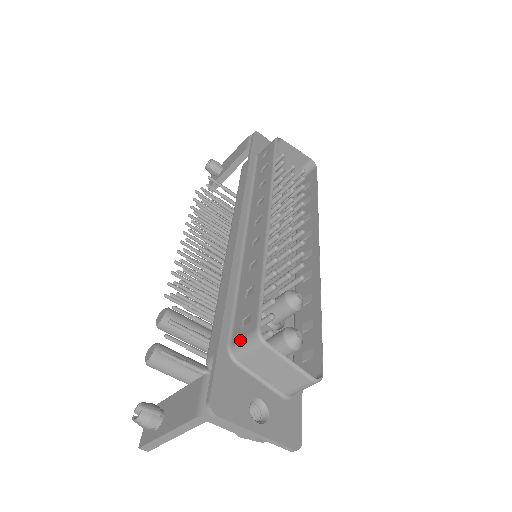
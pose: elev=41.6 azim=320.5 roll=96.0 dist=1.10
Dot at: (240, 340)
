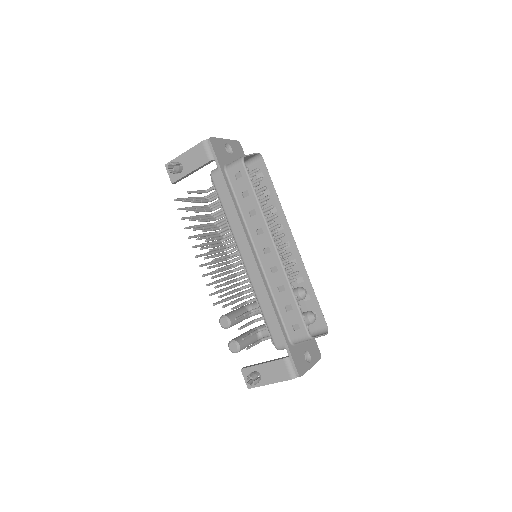
Dot at: (297, 338)
